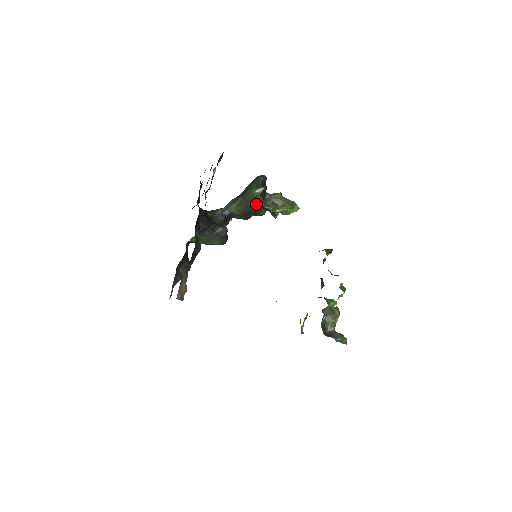
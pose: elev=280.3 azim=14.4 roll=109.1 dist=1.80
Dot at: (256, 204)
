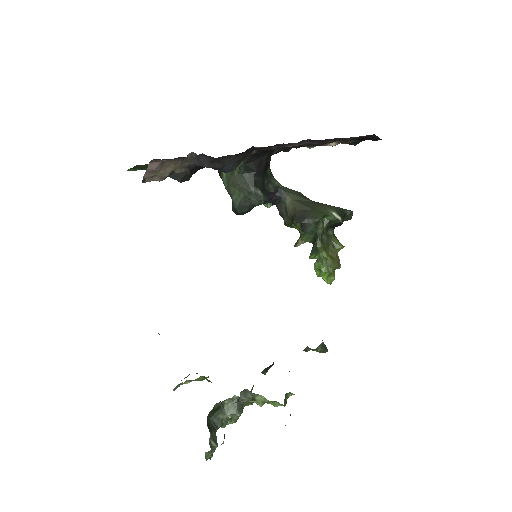
Dot at: (318, 221)
